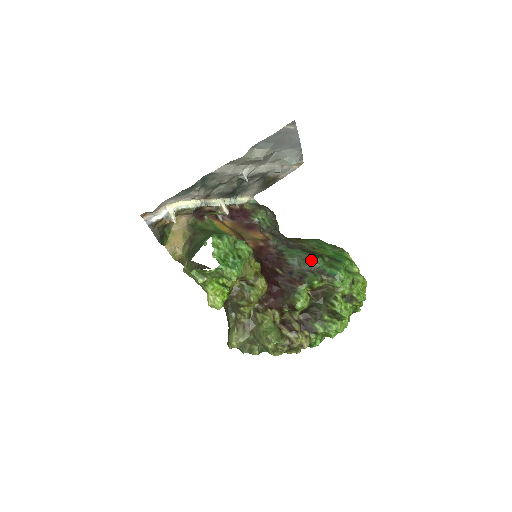
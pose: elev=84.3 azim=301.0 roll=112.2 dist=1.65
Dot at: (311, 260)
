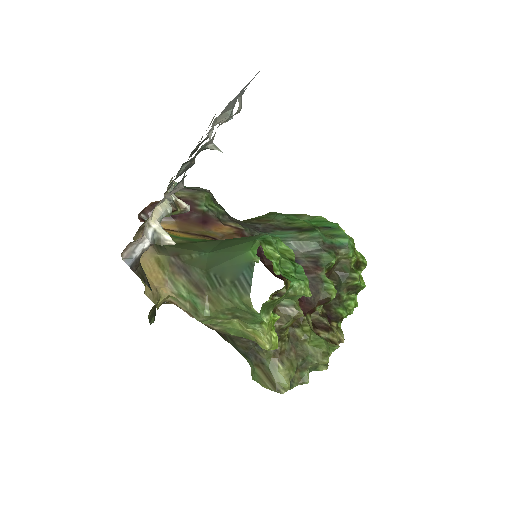
Dot at: (313, 237)
